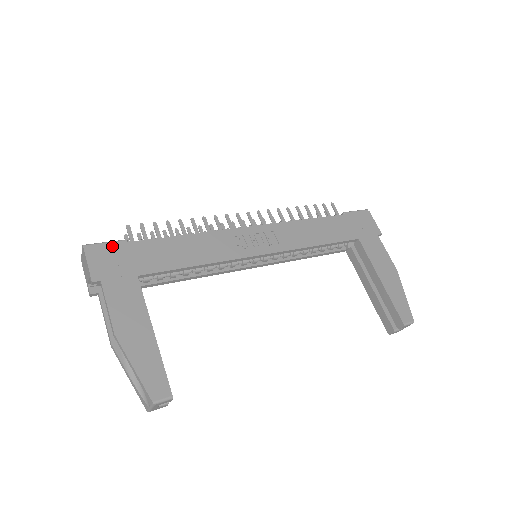
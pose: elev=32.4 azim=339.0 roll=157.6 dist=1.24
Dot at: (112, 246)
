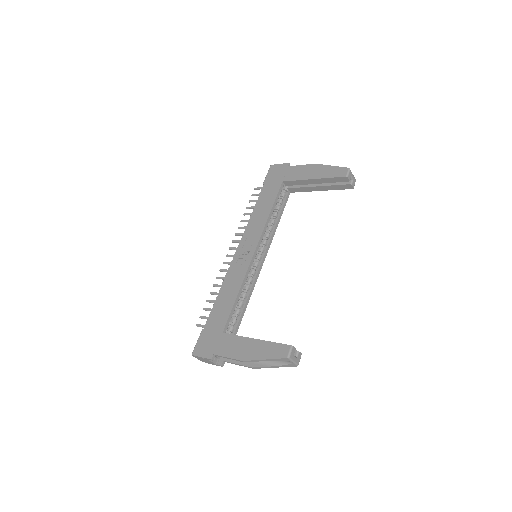
Dot at: (200, 339)
